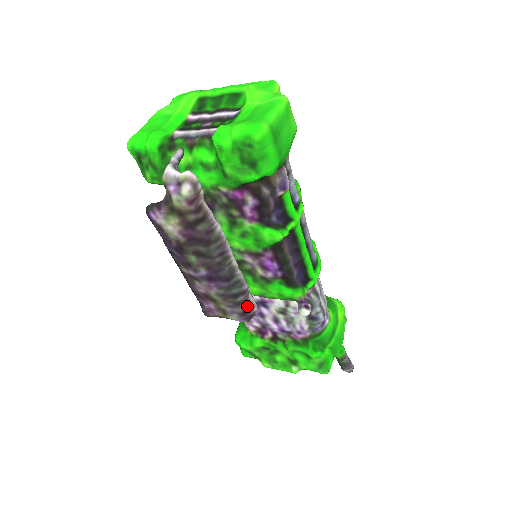
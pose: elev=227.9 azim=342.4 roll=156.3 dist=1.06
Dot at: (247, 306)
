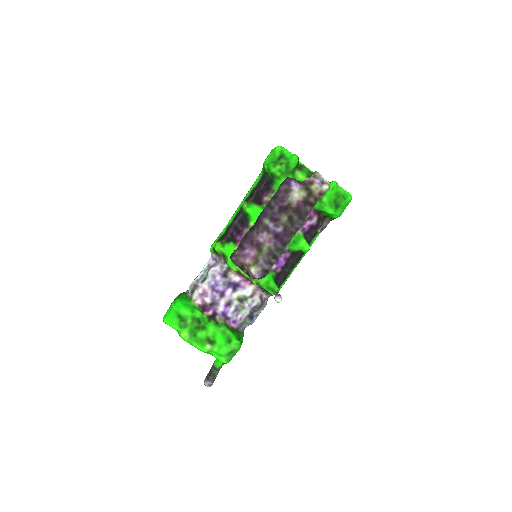
Dot at: (269, 268)
